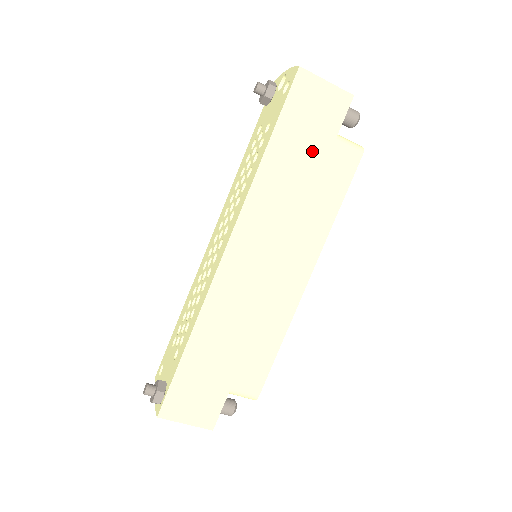
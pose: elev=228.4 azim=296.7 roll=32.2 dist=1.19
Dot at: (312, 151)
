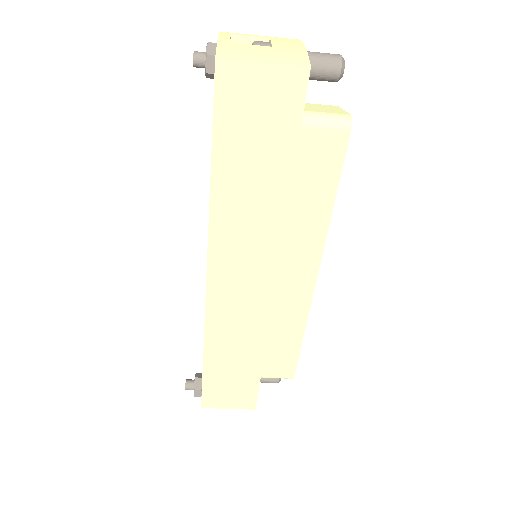
Dot at: (271, 159)
